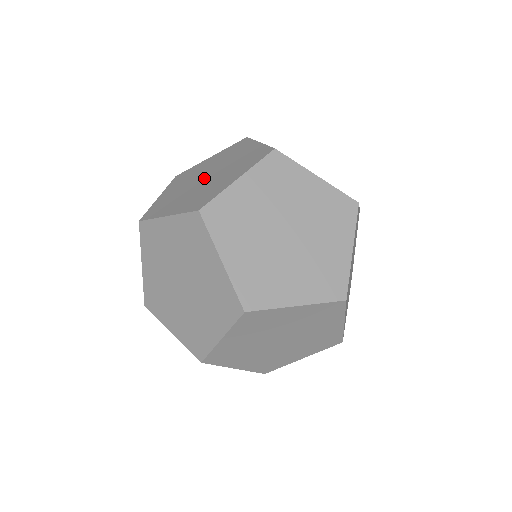
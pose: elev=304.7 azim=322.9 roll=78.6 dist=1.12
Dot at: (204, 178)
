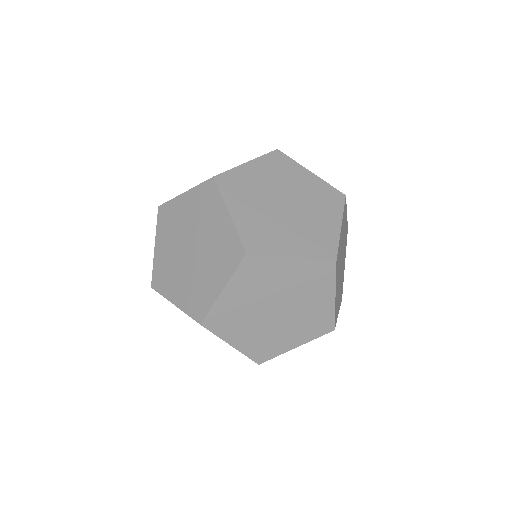
Dot at: (189, 251)
